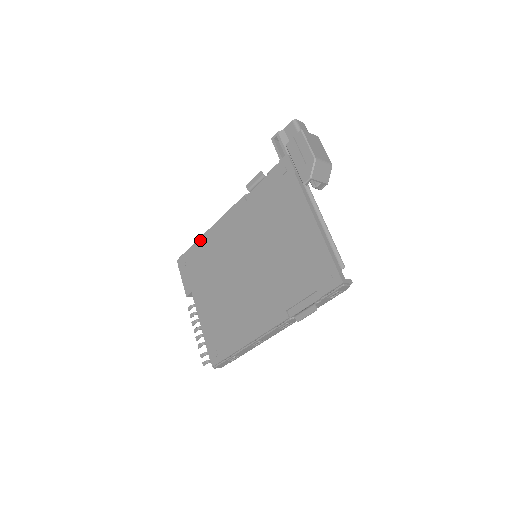
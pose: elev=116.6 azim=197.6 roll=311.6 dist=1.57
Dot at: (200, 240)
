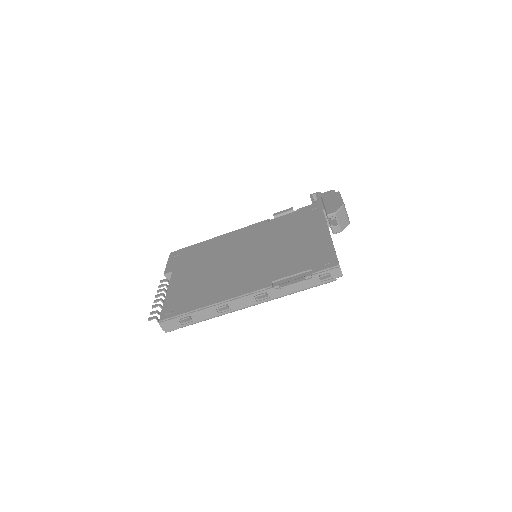
Dot at: (206, 241)
